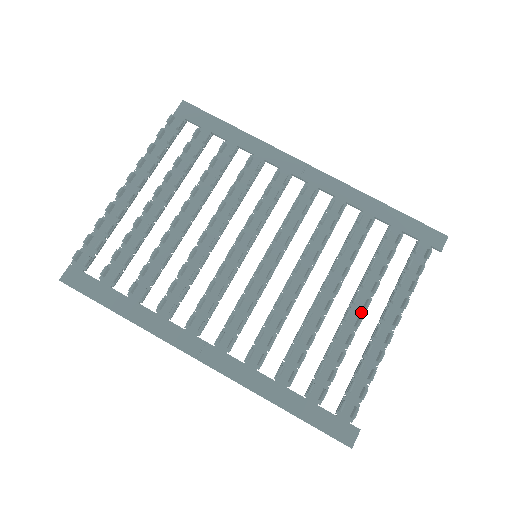
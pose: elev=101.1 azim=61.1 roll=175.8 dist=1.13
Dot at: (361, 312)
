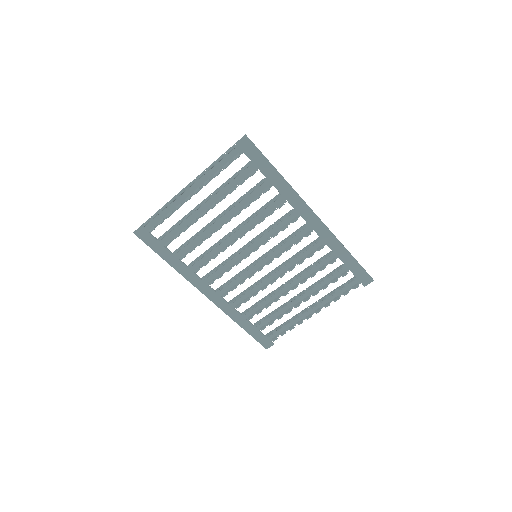
Dot at: occluded
